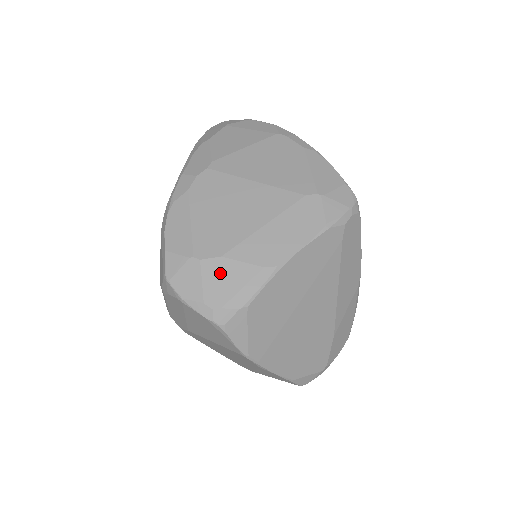
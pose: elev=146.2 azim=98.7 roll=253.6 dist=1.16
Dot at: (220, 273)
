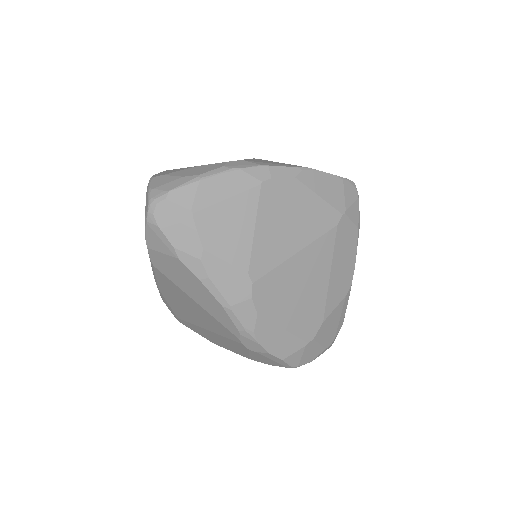
Dot at: (327, 329)
